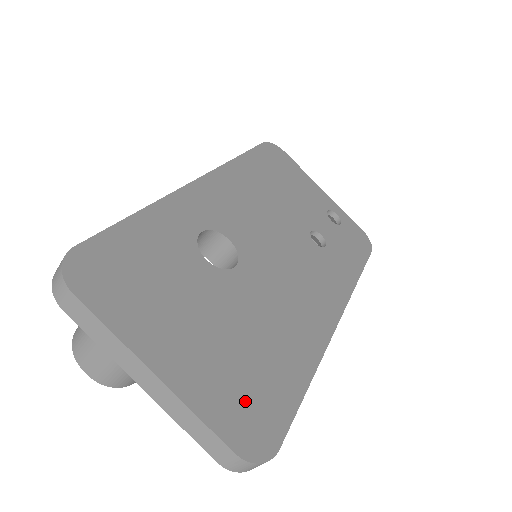
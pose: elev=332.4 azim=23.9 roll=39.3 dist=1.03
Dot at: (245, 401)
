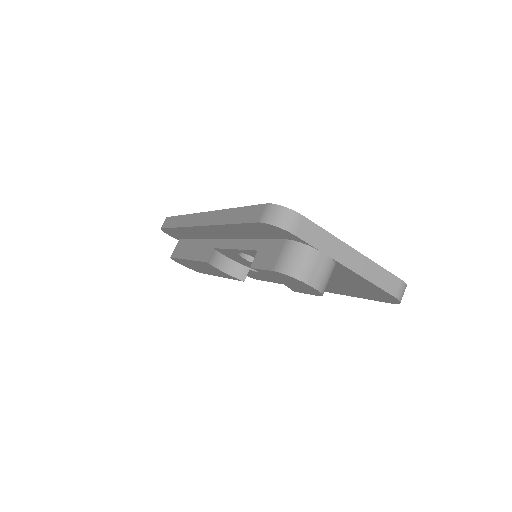
Dot at: occluded
